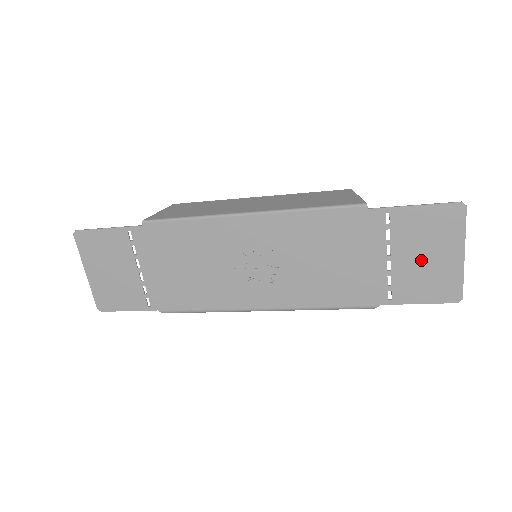
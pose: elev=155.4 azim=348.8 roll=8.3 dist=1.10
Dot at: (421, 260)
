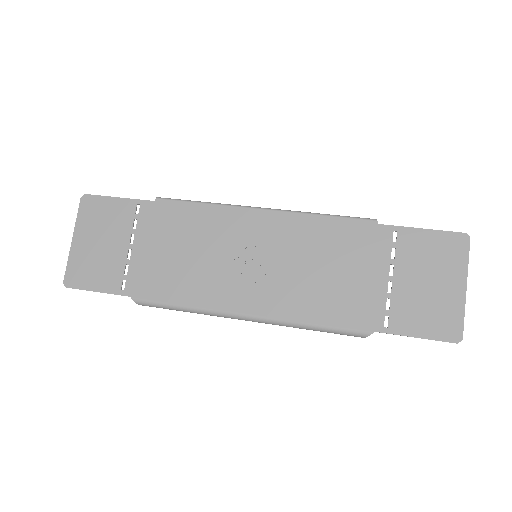
Dot at: (423, 286)
